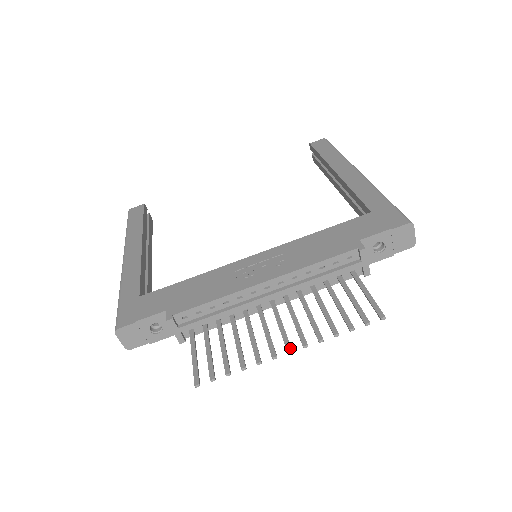
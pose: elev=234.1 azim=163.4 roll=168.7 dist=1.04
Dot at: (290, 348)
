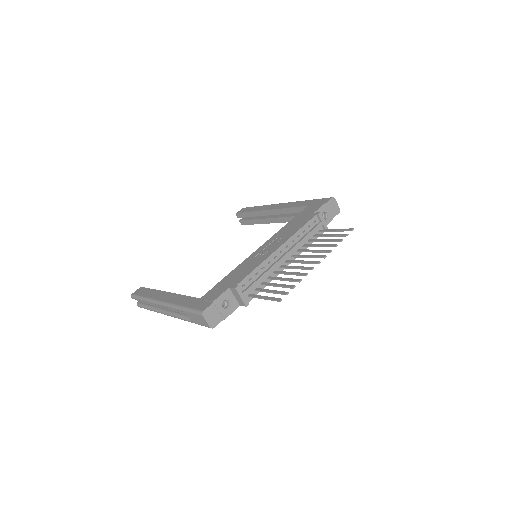
Dot at: (318, 261)
